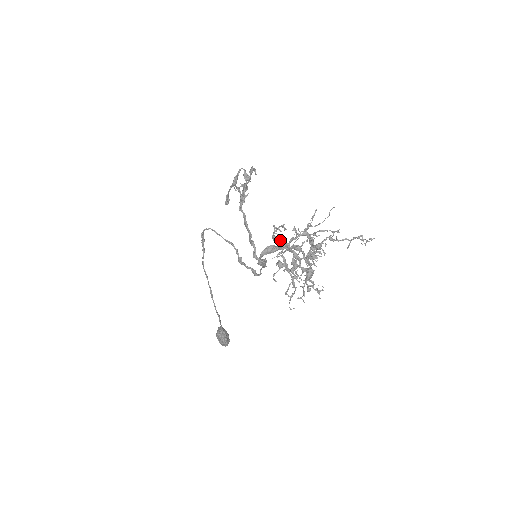
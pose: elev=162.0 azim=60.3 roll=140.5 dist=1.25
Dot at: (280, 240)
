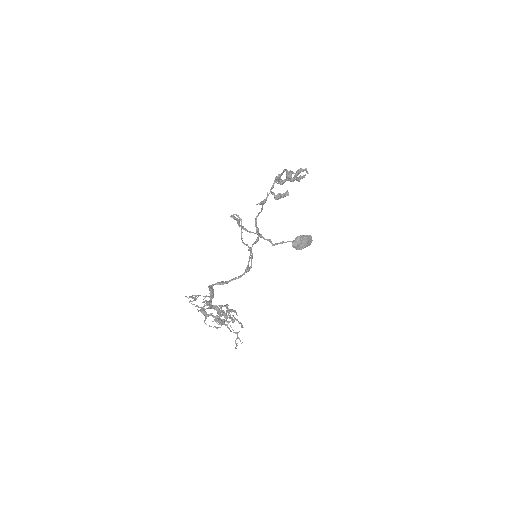
Dot at: (204, 296)
